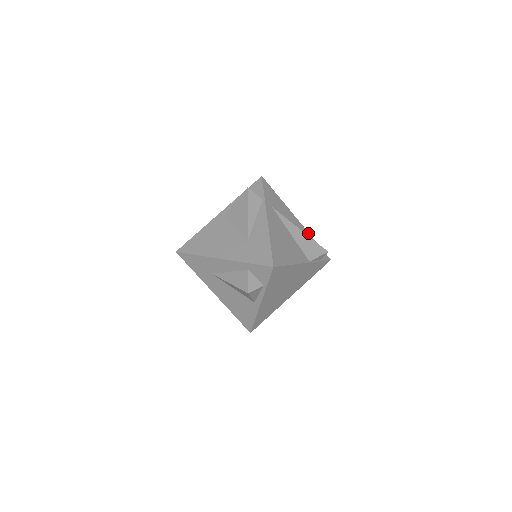
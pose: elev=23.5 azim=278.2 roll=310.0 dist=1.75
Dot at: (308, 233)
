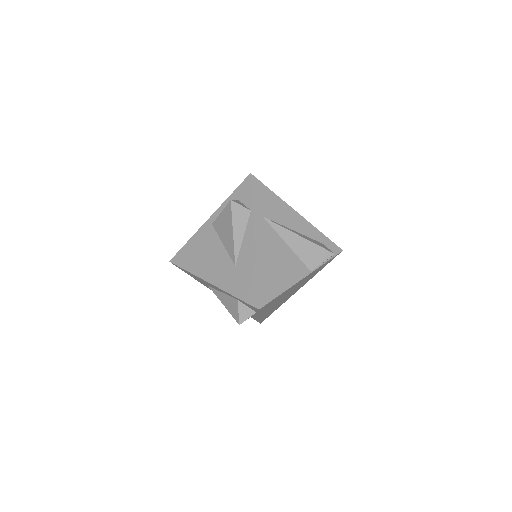
Dot at: (313, 227)
